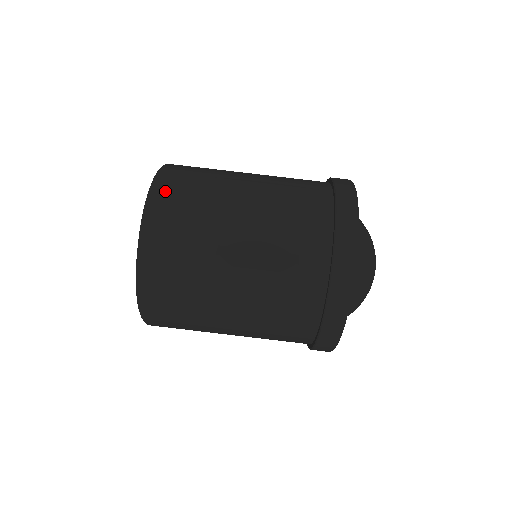
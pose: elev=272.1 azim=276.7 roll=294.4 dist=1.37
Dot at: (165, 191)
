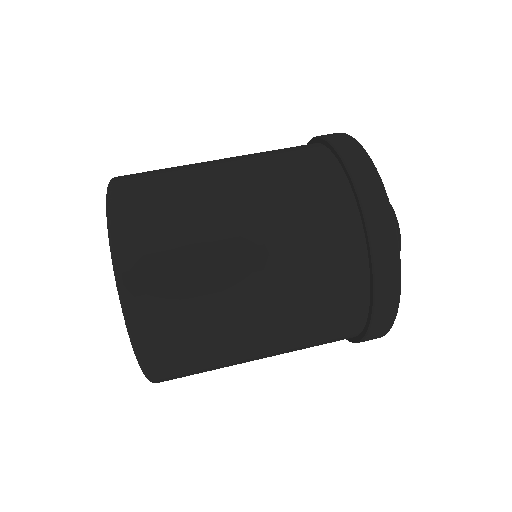
Dot at: (128, 207)
